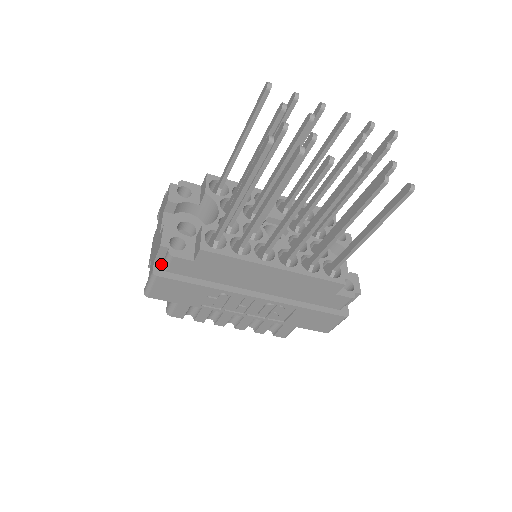
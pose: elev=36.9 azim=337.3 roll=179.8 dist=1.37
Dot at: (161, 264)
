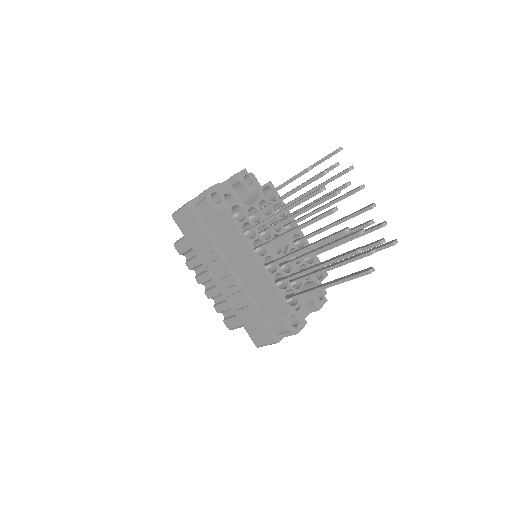
Dot at: (197, 203)
